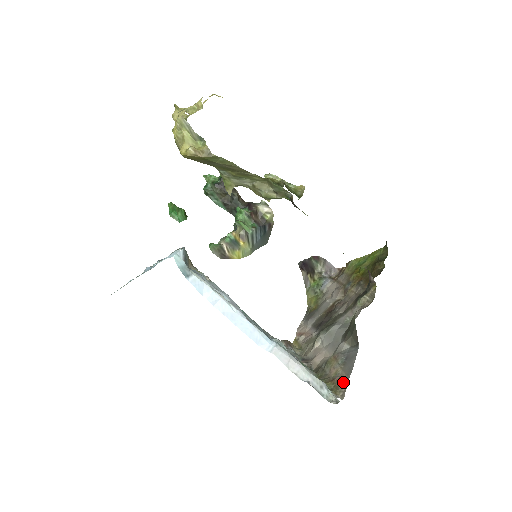
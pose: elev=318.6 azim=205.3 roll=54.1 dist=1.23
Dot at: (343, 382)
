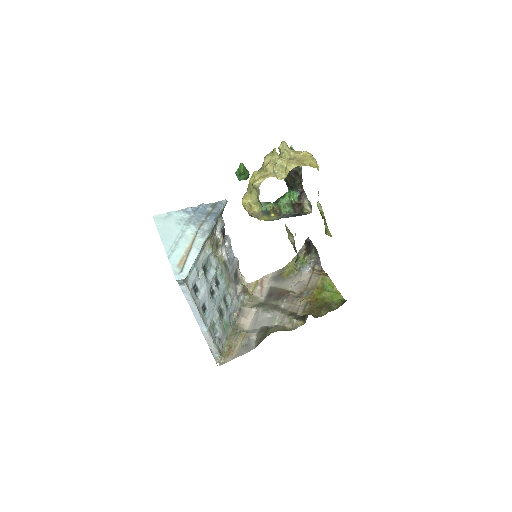
Dot at: (230, 357)
